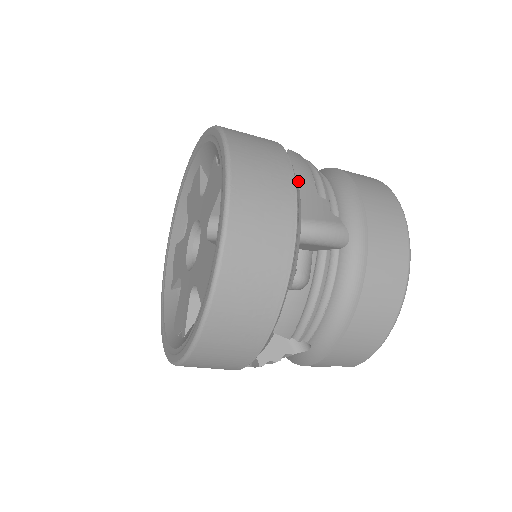
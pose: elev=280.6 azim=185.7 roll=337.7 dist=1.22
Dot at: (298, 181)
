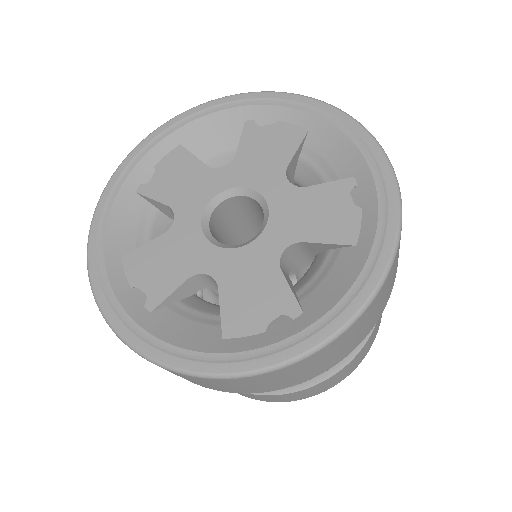
Dot at: occluded
